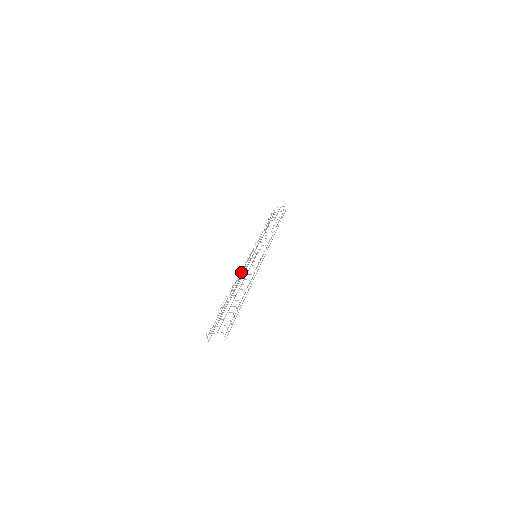
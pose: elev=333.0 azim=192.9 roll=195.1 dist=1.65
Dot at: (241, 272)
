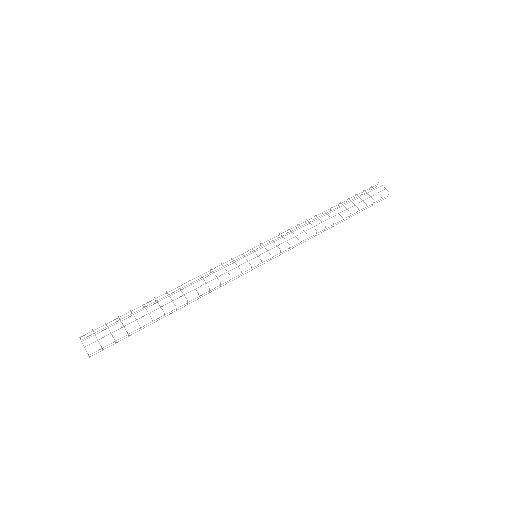
Dot at: (214, 268)
